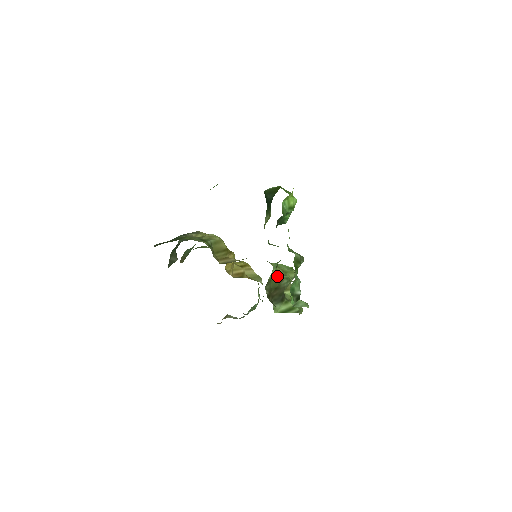
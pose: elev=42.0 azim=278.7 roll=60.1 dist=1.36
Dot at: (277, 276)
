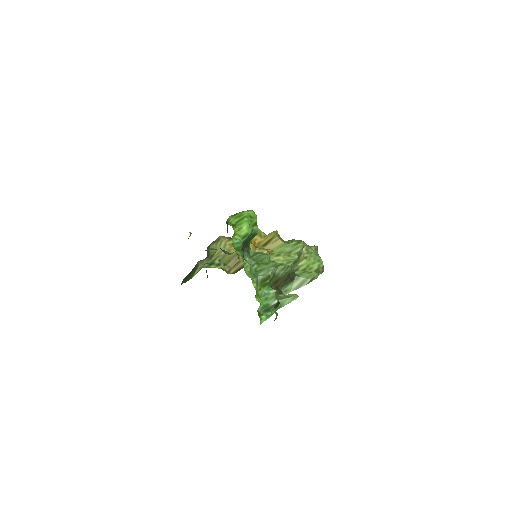
Dot at: occluded
